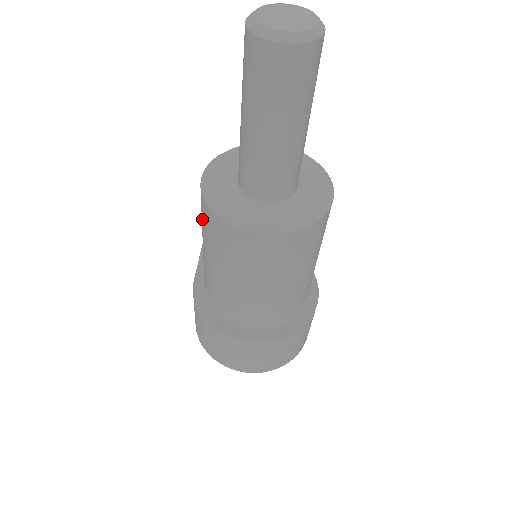
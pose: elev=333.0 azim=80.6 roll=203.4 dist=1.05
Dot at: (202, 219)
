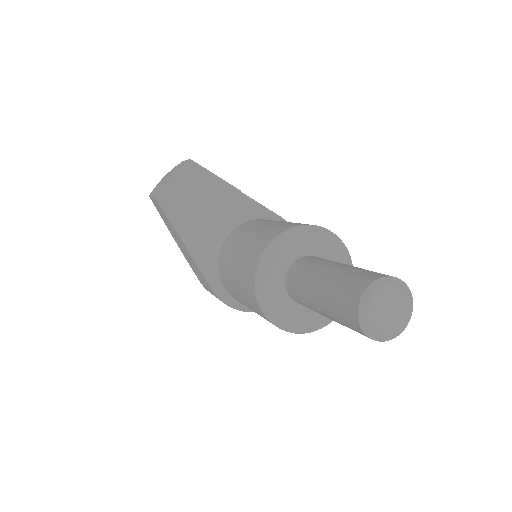
Dot at: occluded
